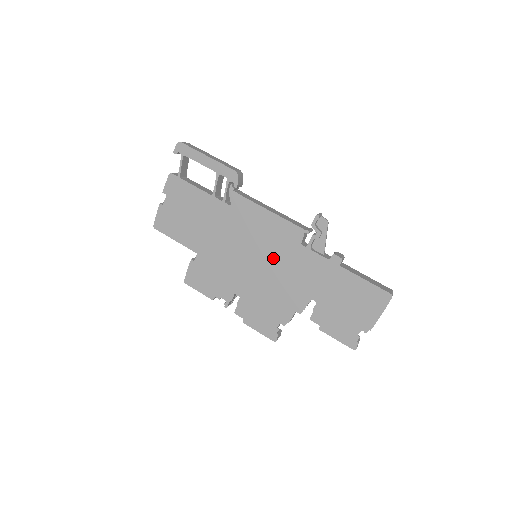
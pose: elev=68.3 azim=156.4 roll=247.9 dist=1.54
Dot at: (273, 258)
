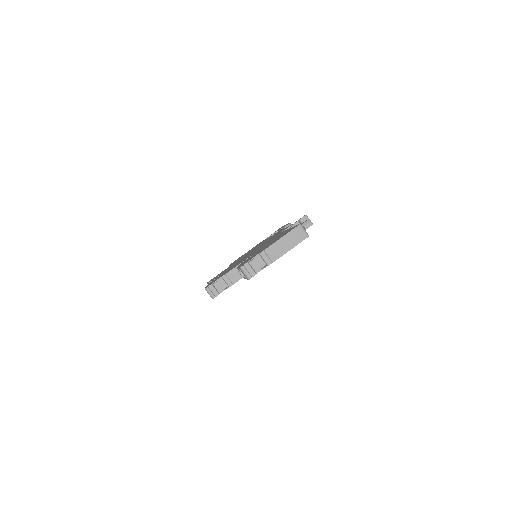
Dot at: occluded
